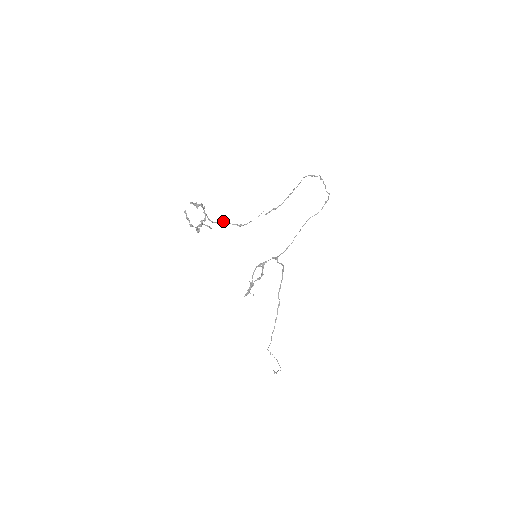
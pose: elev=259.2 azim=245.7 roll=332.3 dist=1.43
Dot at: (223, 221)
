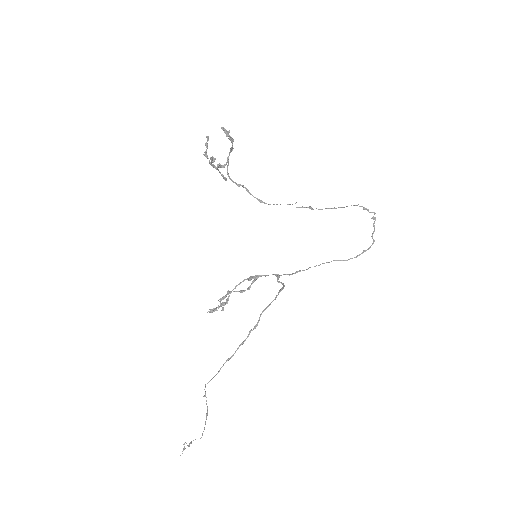
Dot at: (243, 185)
